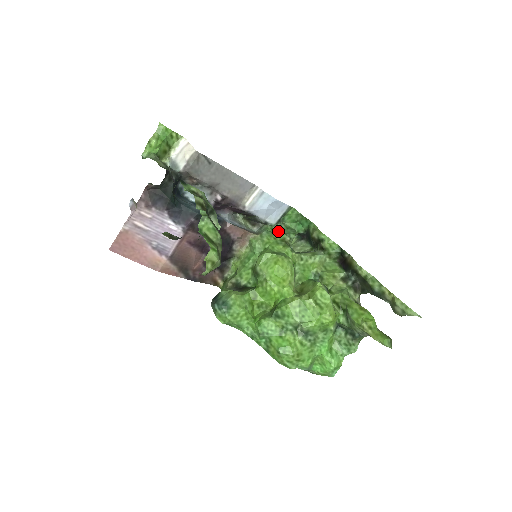
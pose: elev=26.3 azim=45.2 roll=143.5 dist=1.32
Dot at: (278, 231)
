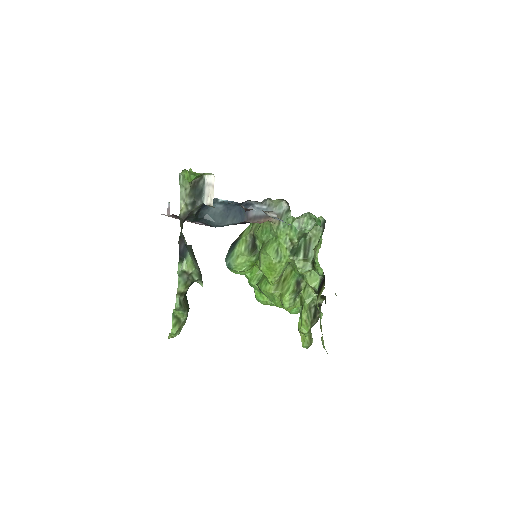
Dot at: (298, 223)
